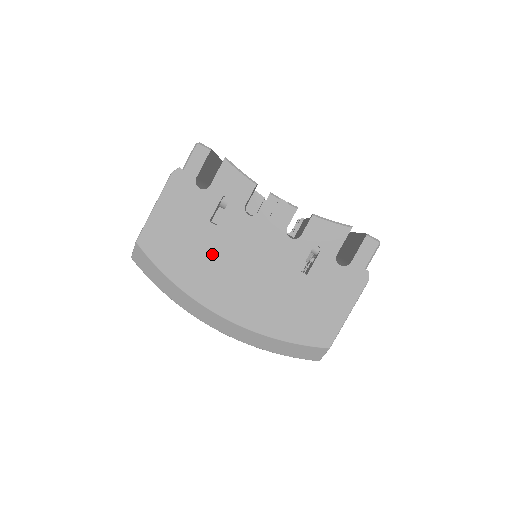
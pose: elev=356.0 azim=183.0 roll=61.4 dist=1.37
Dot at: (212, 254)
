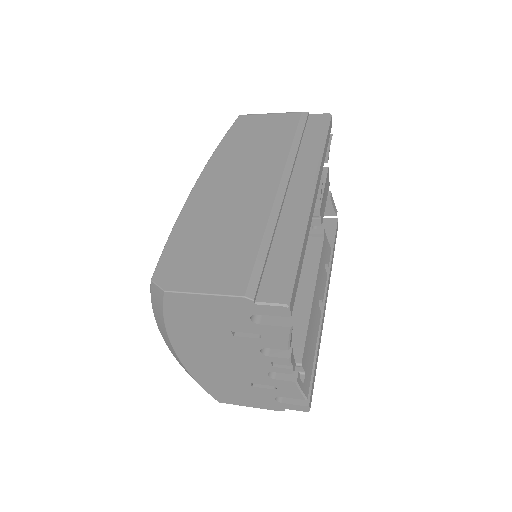
Dot at: (210, 339)
